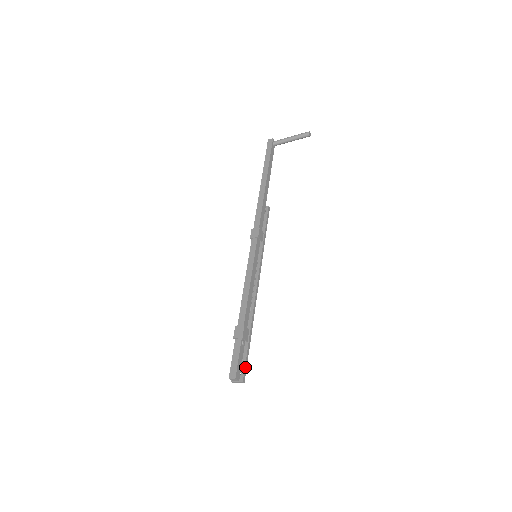
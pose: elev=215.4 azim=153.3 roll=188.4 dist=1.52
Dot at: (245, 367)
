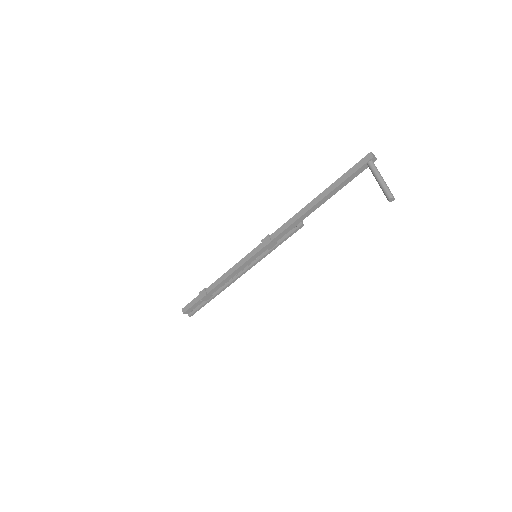
Dot at: (195, 311)
